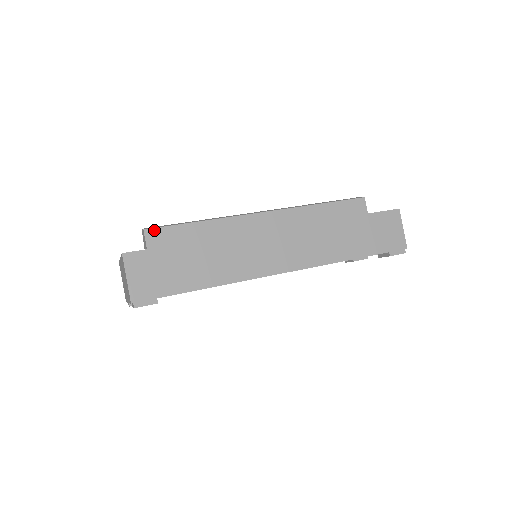
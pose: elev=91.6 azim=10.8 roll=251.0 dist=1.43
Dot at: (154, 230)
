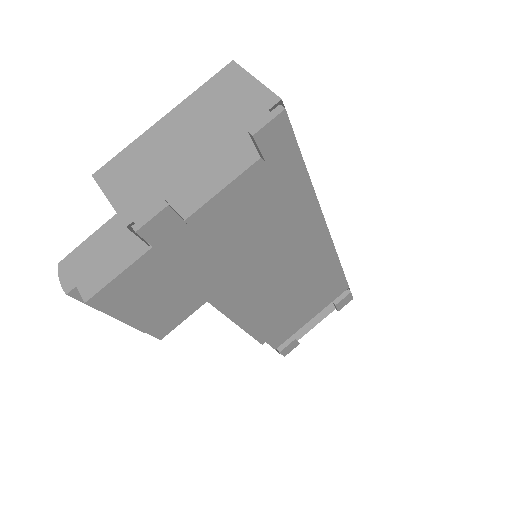
Dot at: occluded
